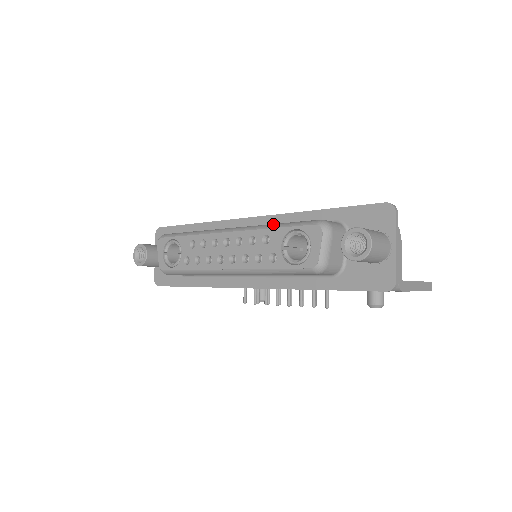
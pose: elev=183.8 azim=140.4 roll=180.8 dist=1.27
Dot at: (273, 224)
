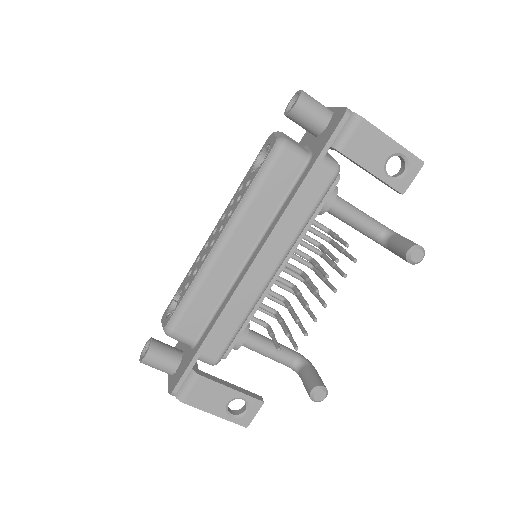
Dot at: occluded
